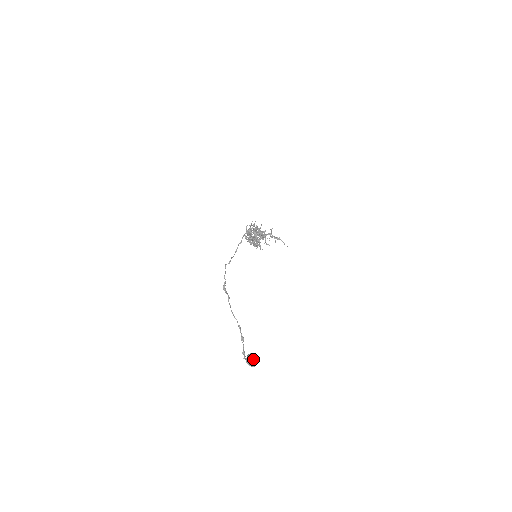
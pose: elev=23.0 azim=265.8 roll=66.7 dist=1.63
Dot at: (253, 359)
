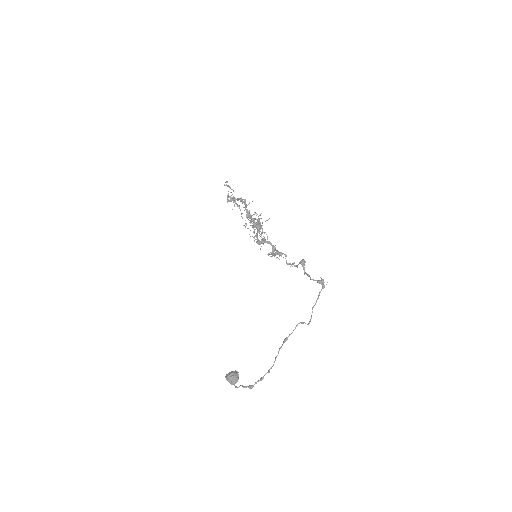
Dot at: occluded
